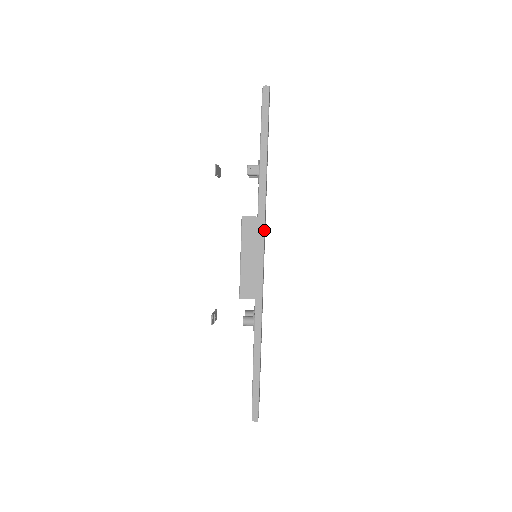
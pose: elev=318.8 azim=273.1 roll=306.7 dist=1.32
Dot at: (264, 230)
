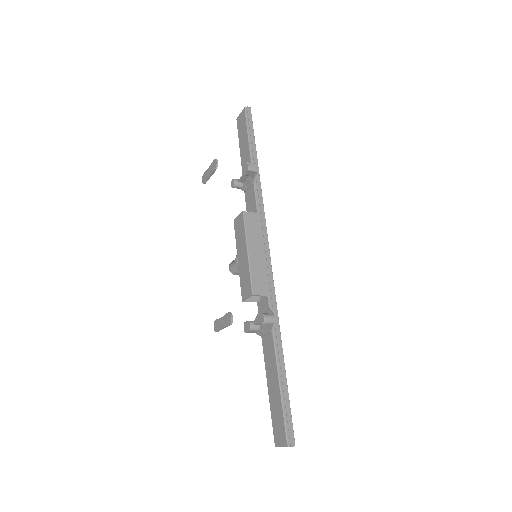
Dot at: occluded
